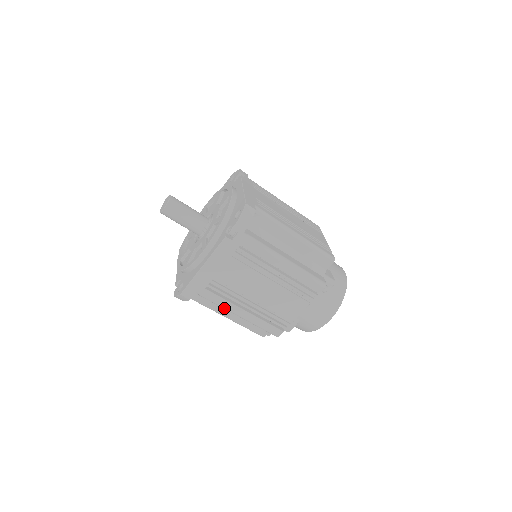
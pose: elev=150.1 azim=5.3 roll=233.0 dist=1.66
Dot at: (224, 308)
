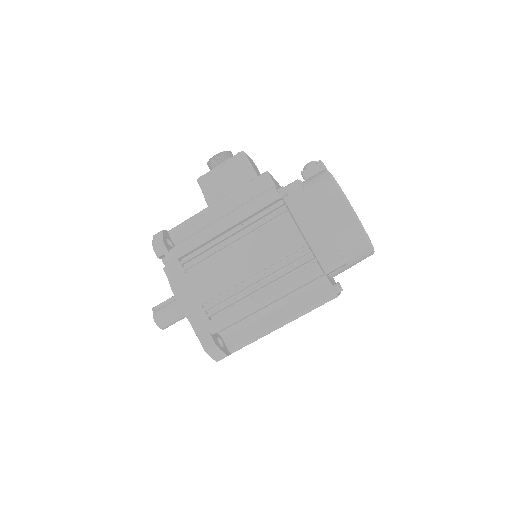
Dot at: occluded
